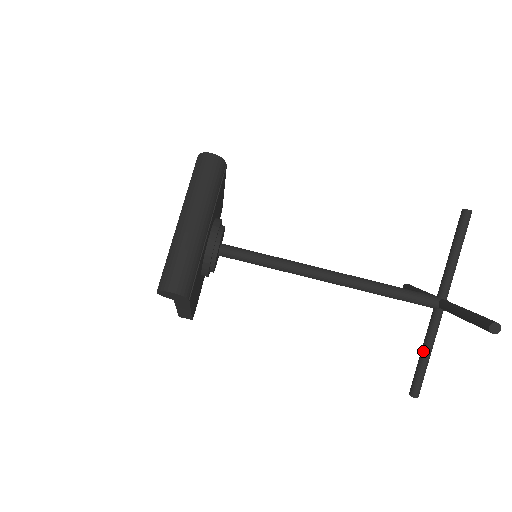
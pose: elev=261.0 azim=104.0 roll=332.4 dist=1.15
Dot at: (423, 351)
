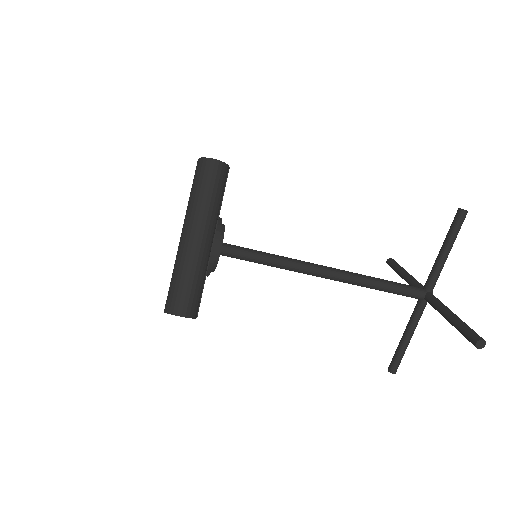
Dot at: (405, 336)
